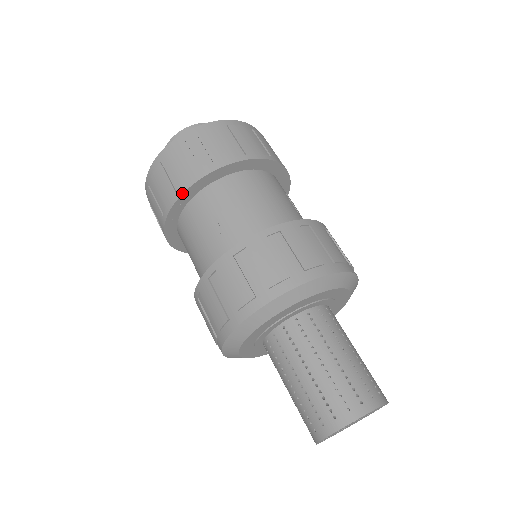
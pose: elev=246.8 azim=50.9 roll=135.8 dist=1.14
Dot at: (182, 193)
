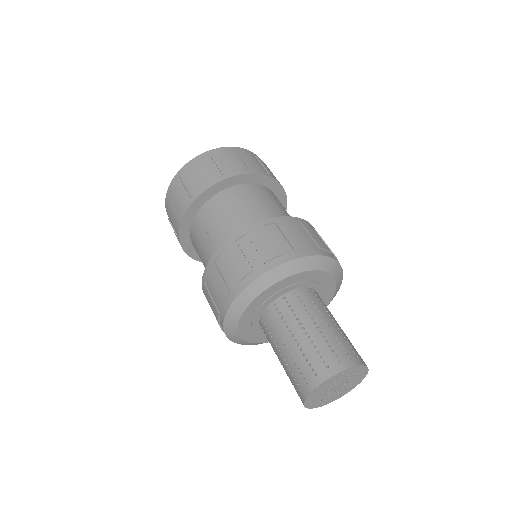
Dot at: (181, 219)
